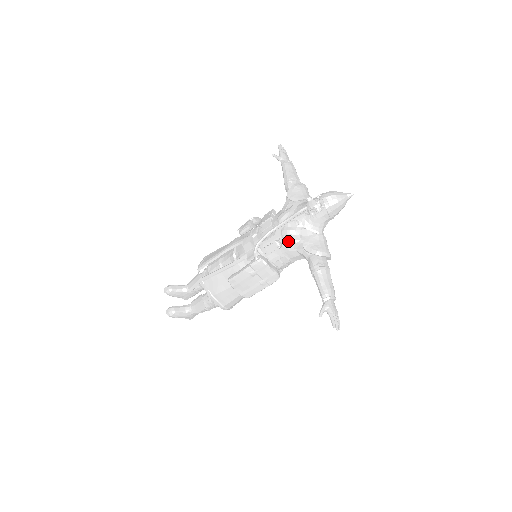
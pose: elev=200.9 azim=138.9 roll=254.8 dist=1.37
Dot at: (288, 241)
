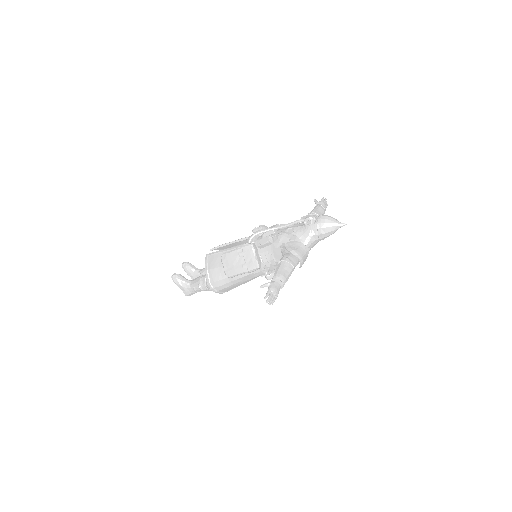
Dot at: (279, 241)
